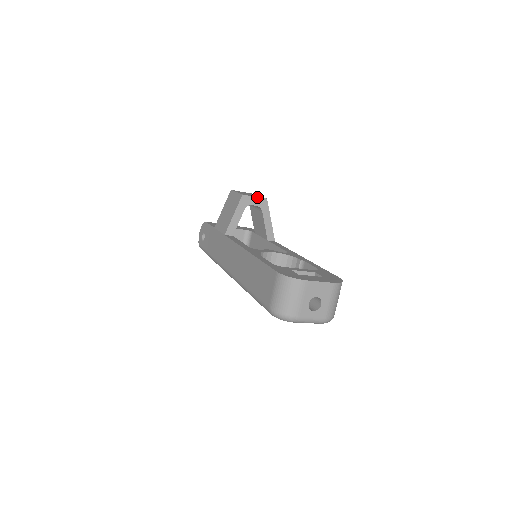
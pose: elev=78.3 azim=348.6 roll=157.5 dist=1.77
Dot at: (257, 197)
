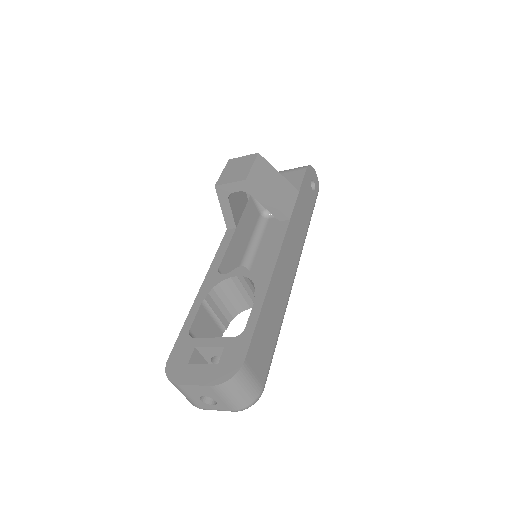
Dot at: (233, 182)
